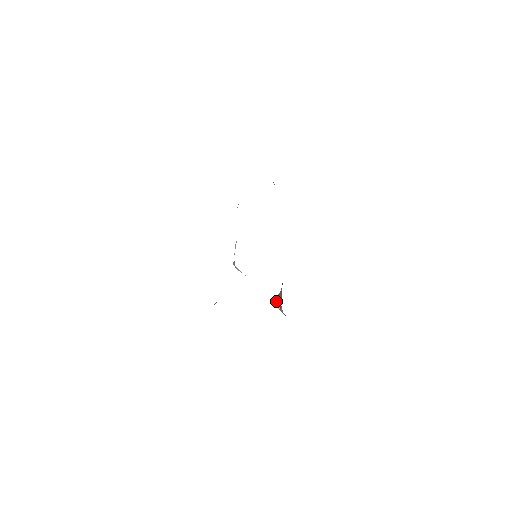
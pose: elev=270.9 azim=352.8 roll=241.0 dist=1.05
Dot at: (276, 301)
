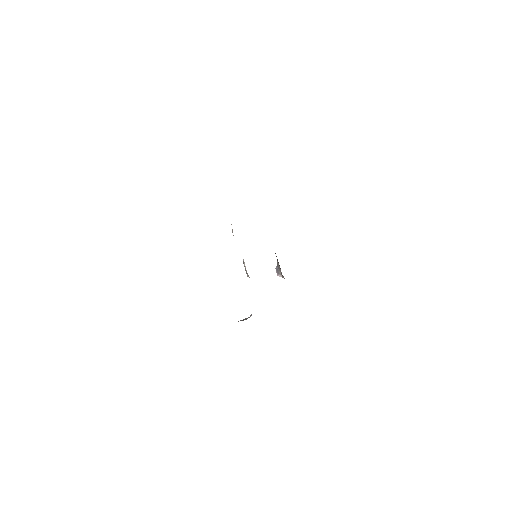
Dot at: (276, 272)
